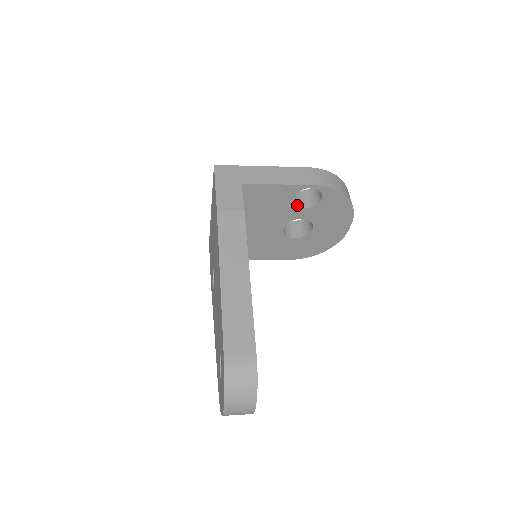
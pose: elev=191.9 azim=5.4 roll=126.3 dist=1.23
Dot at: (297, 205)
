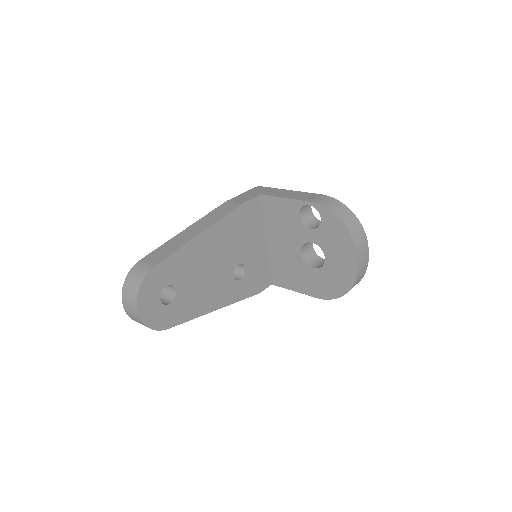
Dot at: (305, 225)
